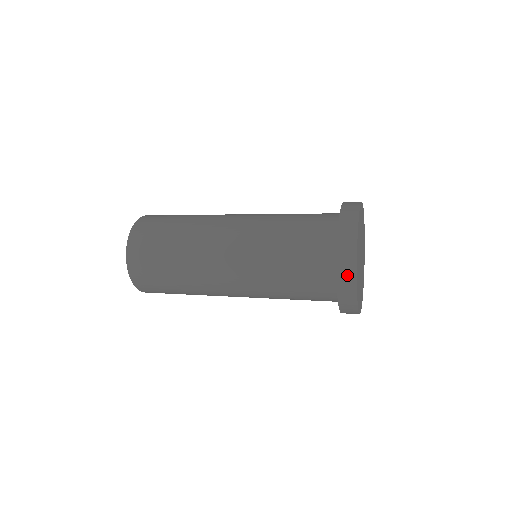
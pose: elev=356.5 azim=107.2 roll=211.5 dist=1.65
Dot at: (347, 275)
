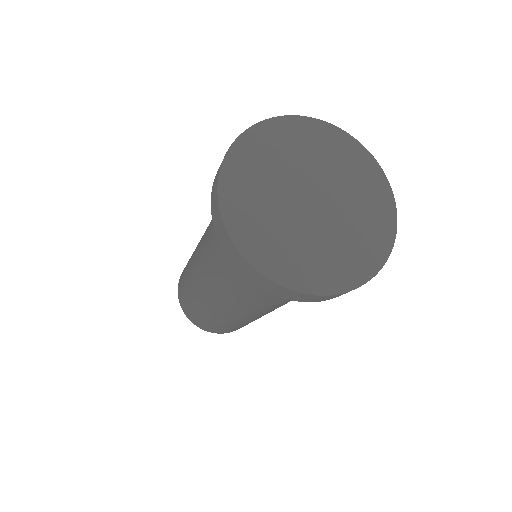
Dot at: (236, 257)
